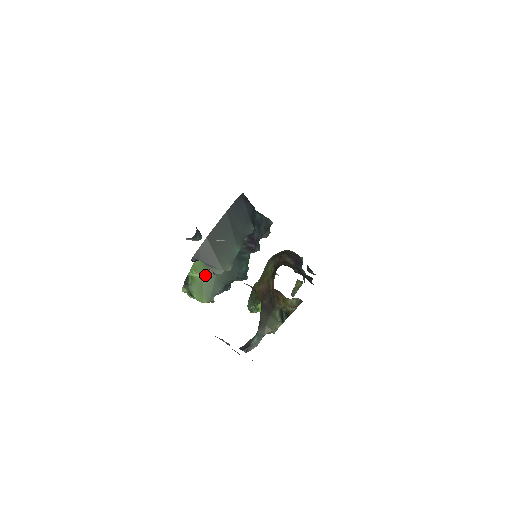
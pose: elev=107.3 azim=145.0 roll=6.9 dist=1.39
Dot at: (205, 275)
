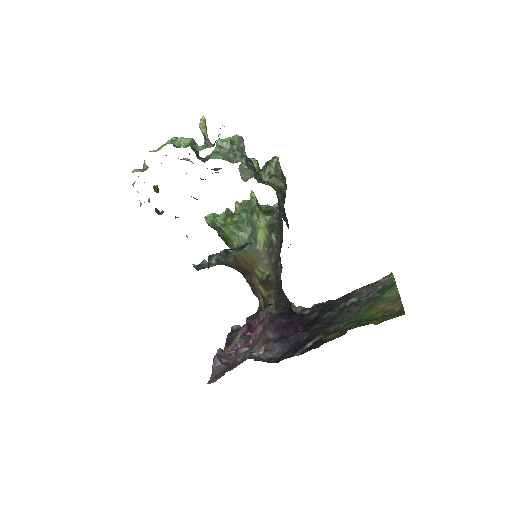
Dot at: occluded
